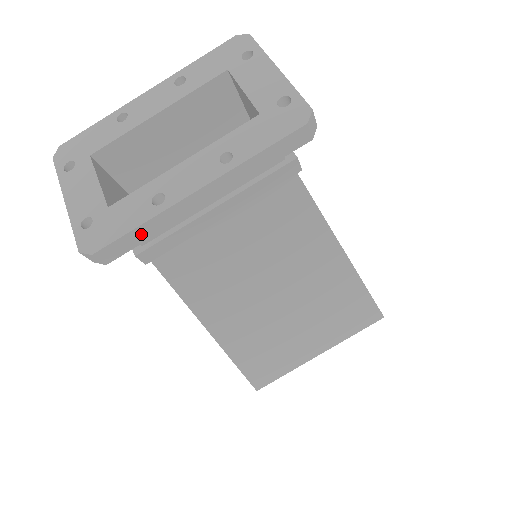
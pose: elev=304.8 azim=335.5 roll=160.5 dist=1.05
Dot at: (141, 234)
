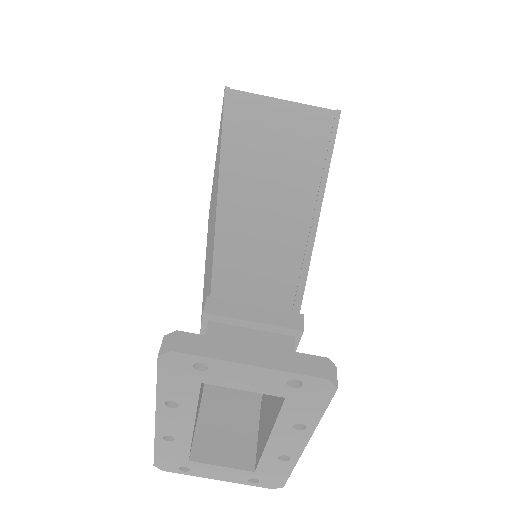
Dot at: occluded
